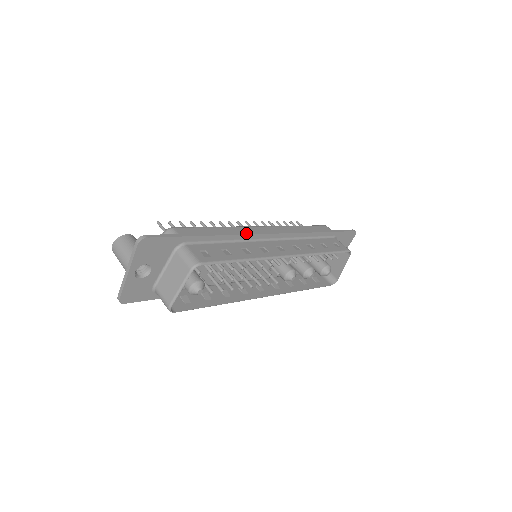
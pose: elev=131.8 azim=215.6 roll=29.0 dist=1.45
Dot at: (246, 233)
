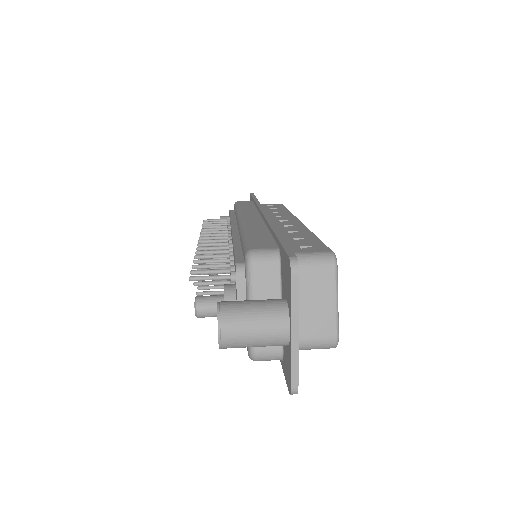
Dot at: (268, 219)
